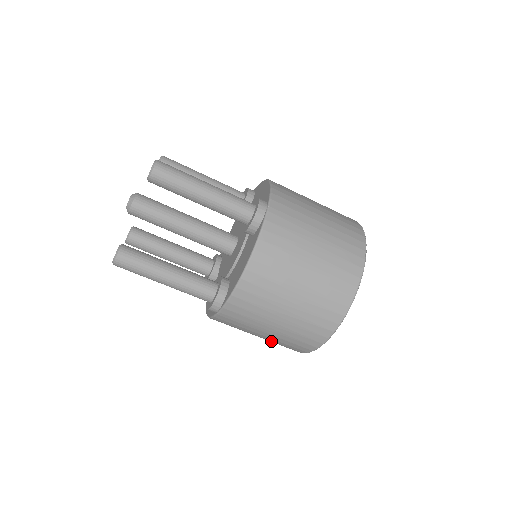
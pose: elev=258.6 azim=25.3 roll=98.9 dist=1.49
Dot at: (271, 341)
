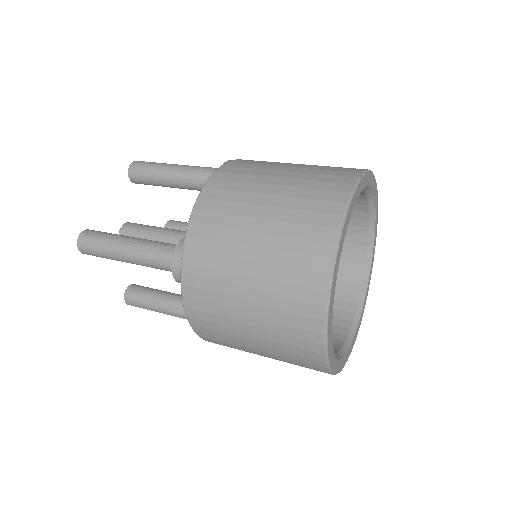
Dot at: occluded
